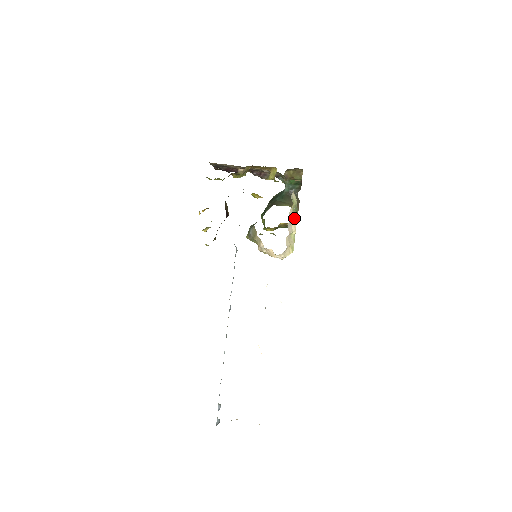
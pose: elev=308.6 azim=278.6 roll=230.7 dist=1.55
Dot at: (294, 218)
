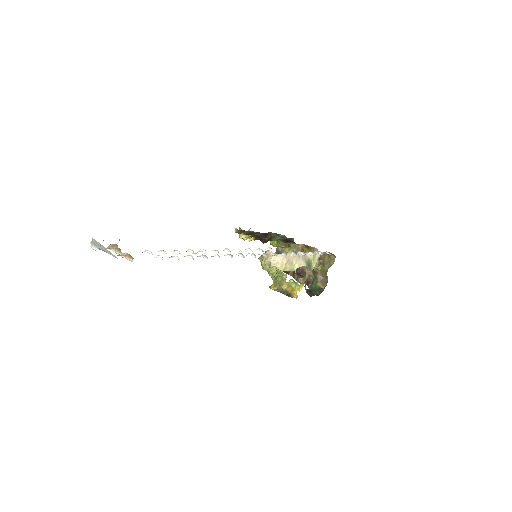
Dot at: (305, 262)
